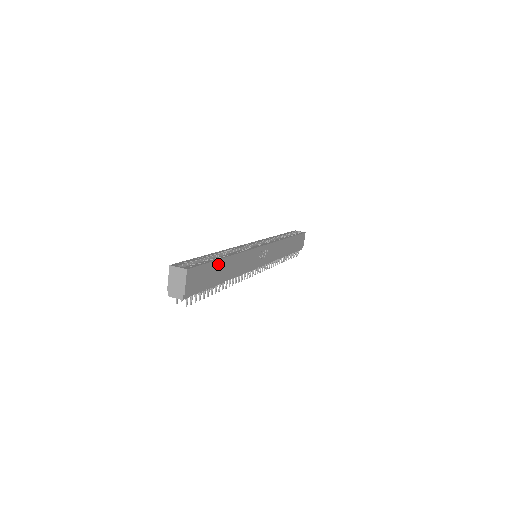
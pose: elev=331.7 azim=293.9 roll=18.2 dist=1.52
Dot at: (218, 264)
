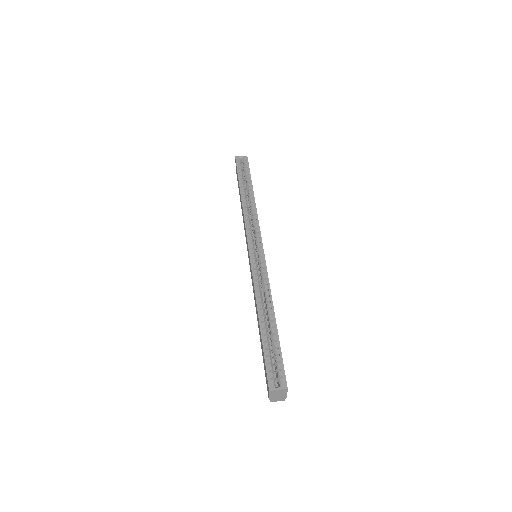
Dot at: (278, 336)
